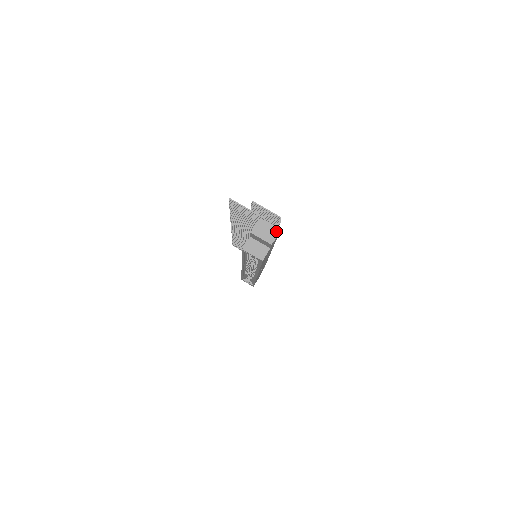
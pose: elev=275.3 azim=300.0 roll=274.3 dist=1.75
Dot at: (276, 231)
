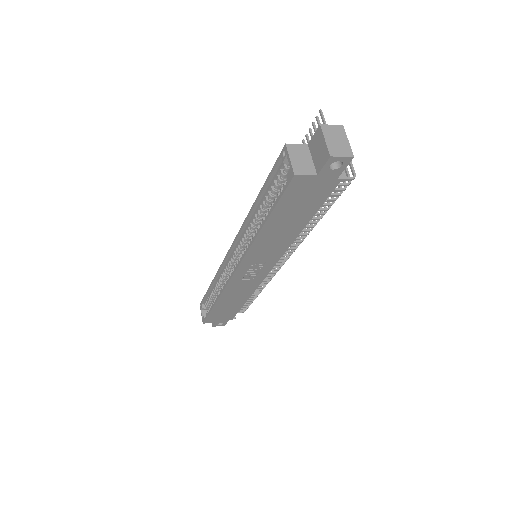
Dot at: (350, 153)
